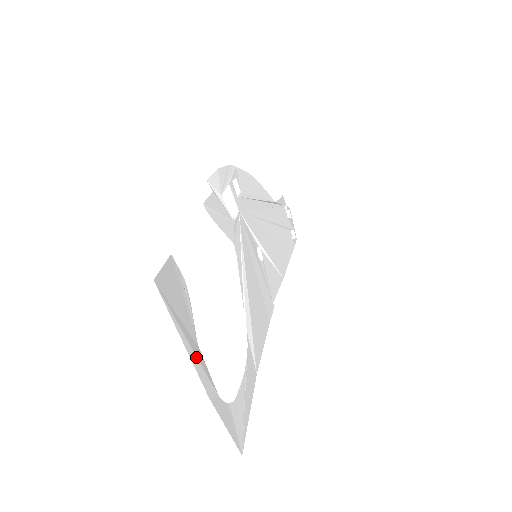
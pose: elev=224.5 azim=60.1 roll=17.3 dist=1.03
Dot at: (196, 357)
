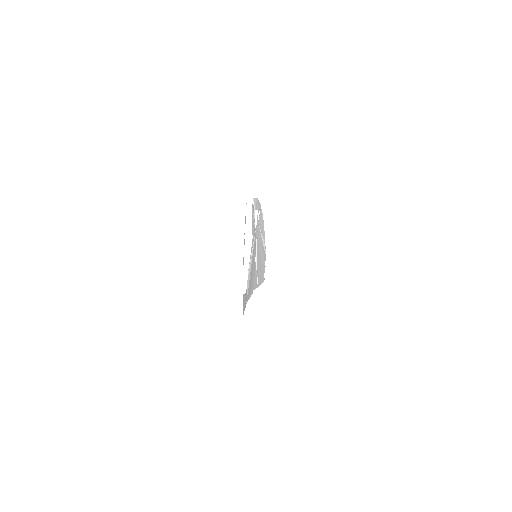
Dot at: occluded
